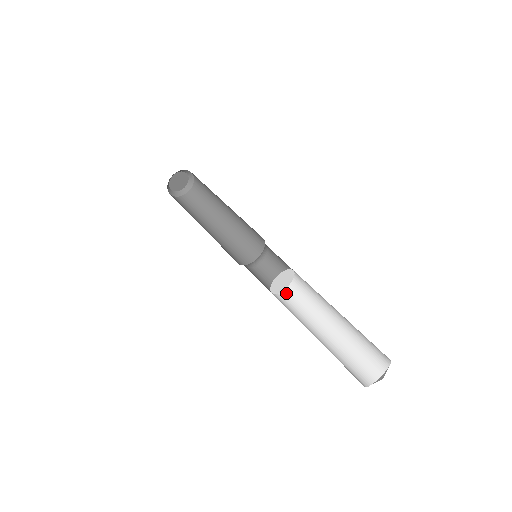
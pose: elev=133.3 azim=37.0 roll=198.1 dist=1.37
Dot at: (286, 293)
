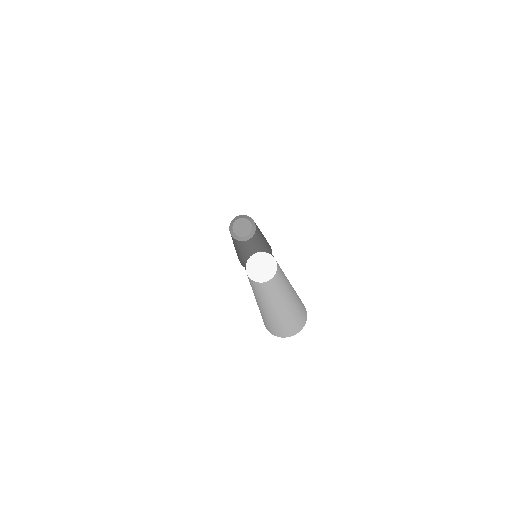
Dot at: (252, 280)
